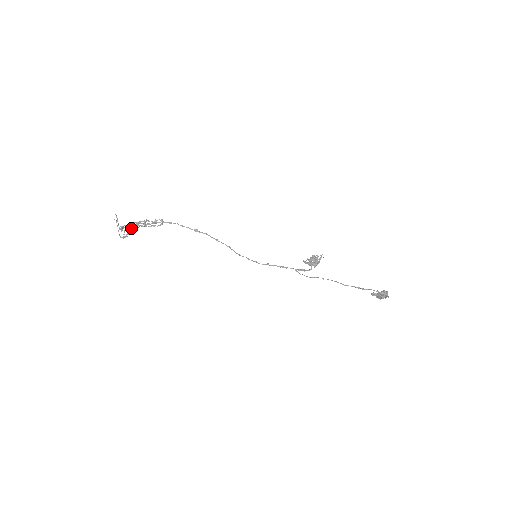
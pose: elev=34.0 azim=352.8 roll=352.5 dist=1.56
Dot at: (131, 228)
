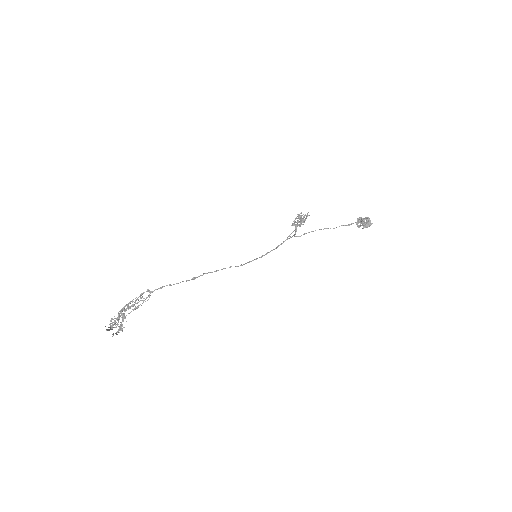
Dot at: (118, 316)
